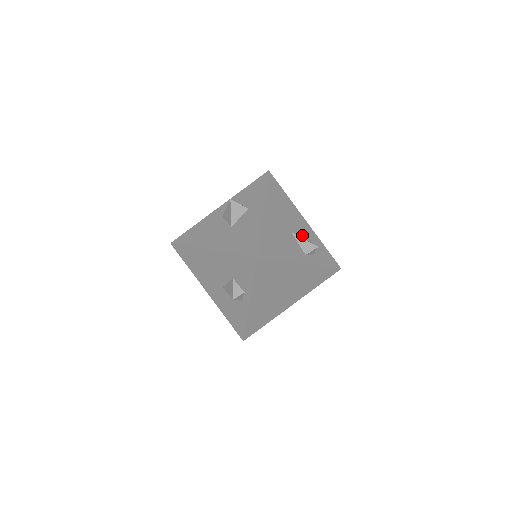
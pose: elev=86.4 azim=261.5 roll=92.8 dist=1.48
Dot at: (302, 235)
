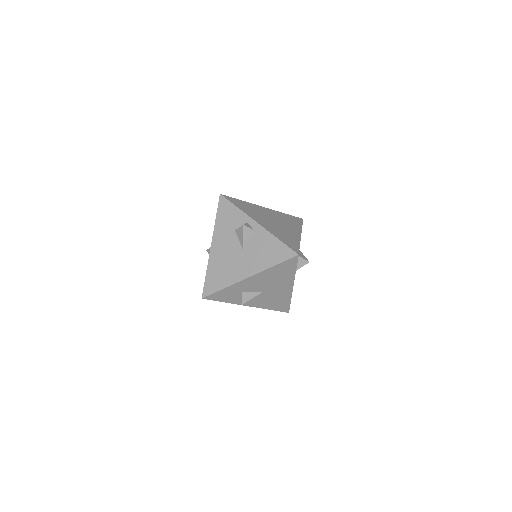
Dot at: occluded
